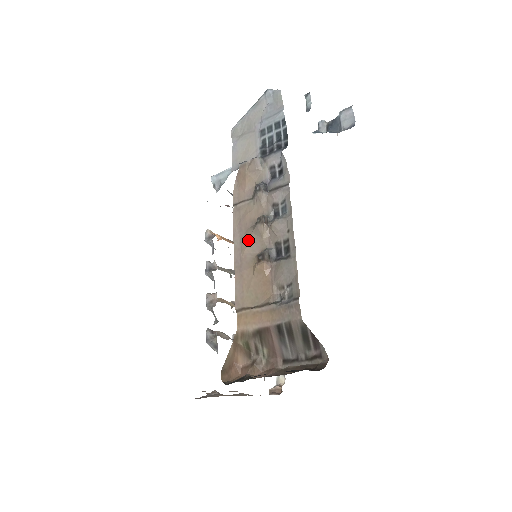
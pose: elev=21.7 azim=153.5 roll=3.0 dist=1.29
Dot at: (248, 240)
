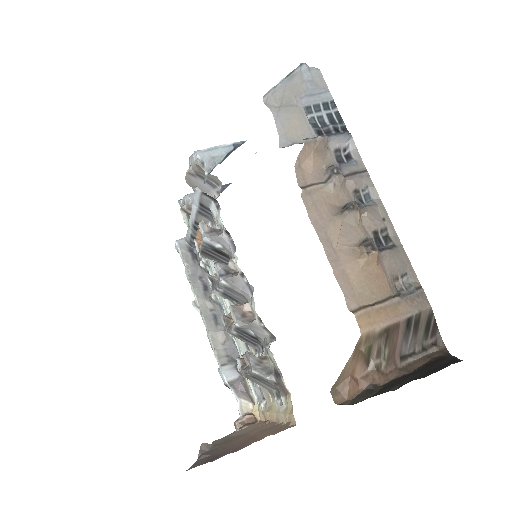
Dot at: (339, 229)
